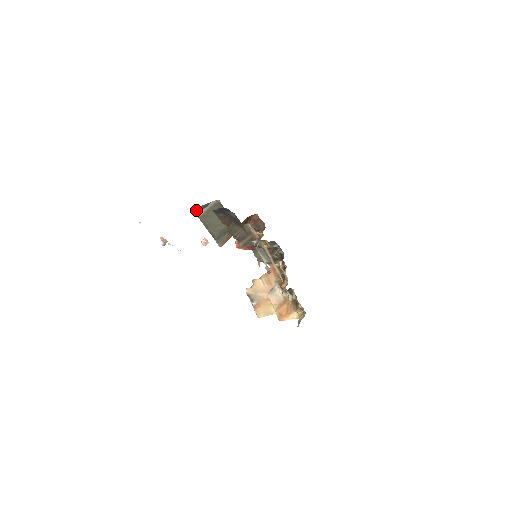
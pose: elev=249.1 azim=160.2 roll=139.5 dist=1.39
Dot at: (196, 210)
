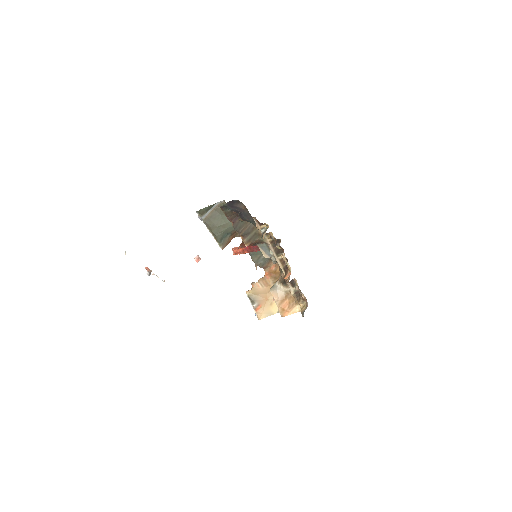
Dot at: (201, 212)
